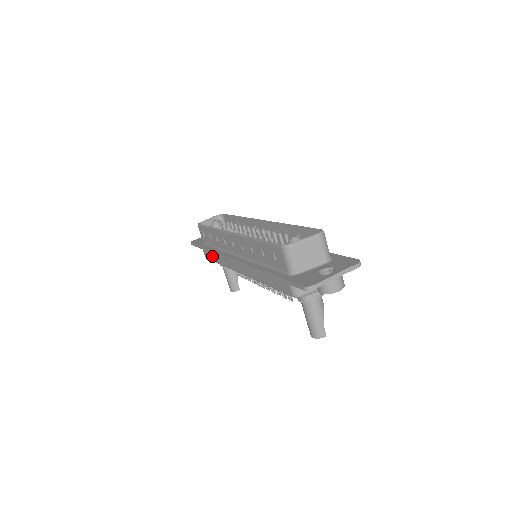
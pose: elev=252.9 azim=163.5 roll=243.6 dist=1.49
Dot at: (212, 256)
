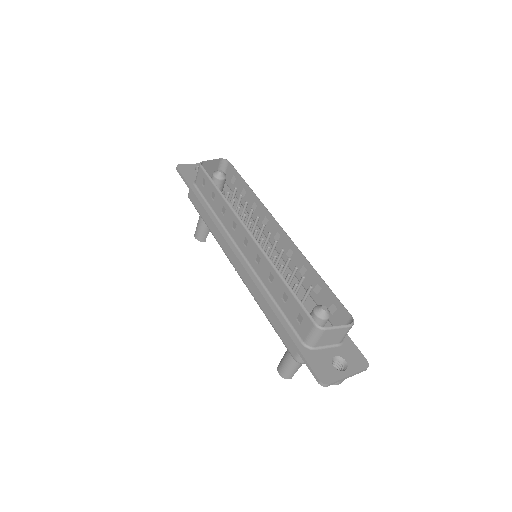
Dot at: (201, 210)
